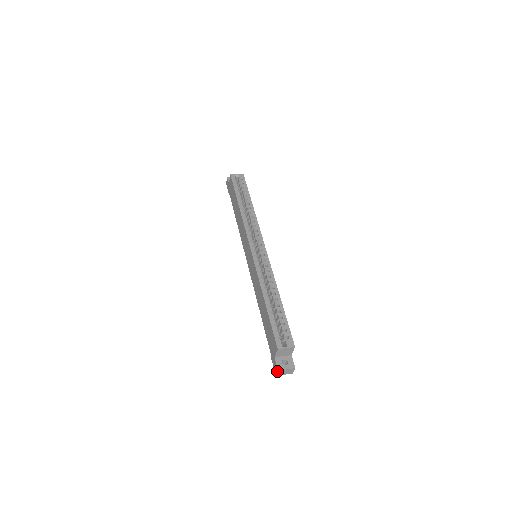
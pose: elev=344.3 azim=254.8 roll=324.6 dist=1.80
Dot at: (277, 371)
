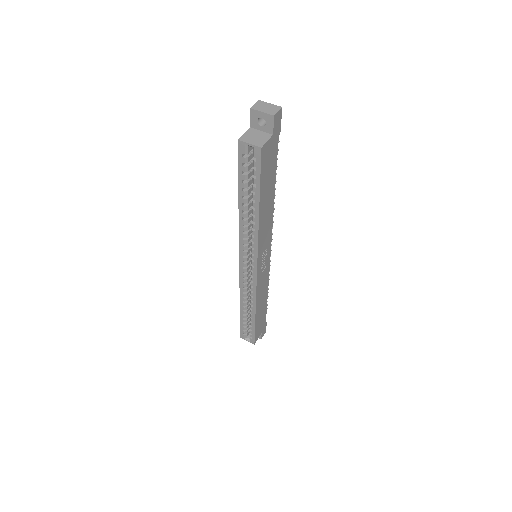
Dot at: occluded
